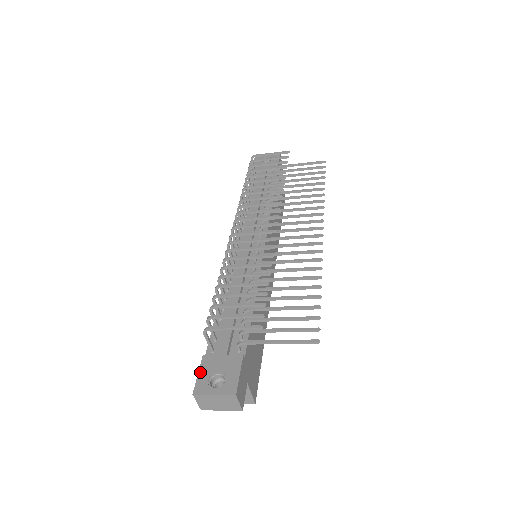
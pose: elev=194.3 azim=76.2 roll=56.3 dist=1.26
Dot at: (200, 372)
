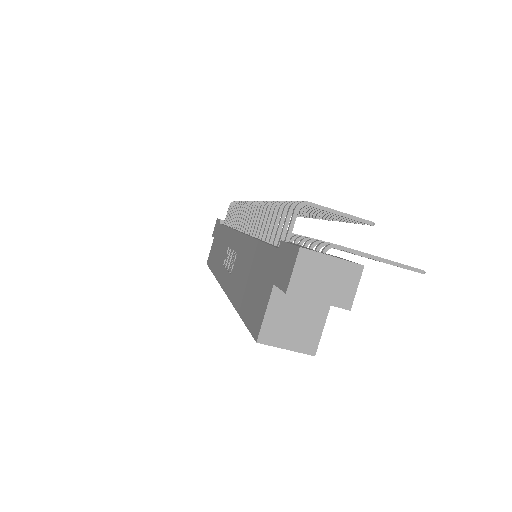
Dot at: occluded
